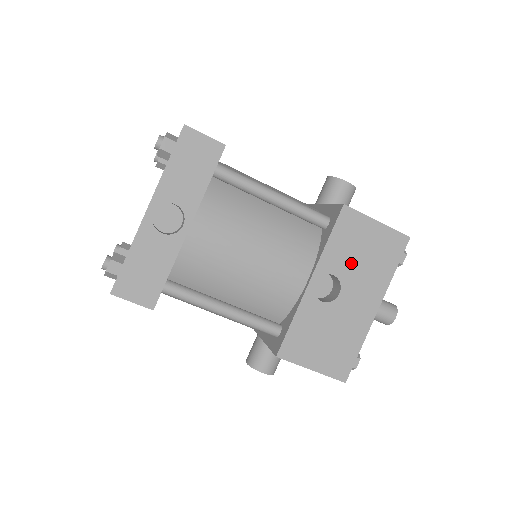
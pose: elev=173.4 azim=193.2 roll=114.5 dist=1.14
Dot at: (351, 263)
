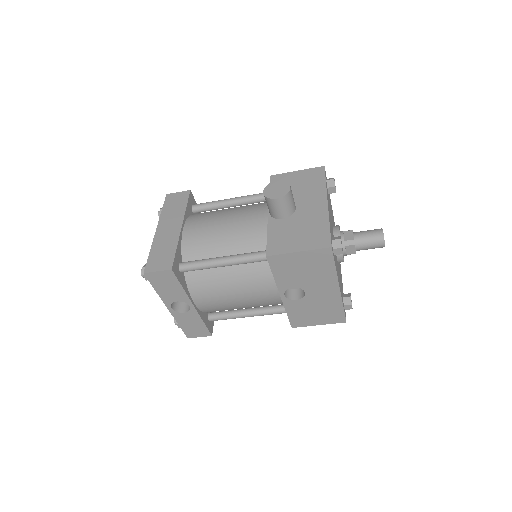
Dot at: (299, 278)
